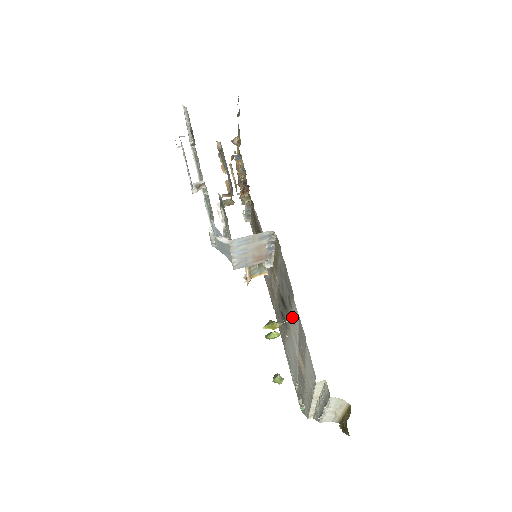
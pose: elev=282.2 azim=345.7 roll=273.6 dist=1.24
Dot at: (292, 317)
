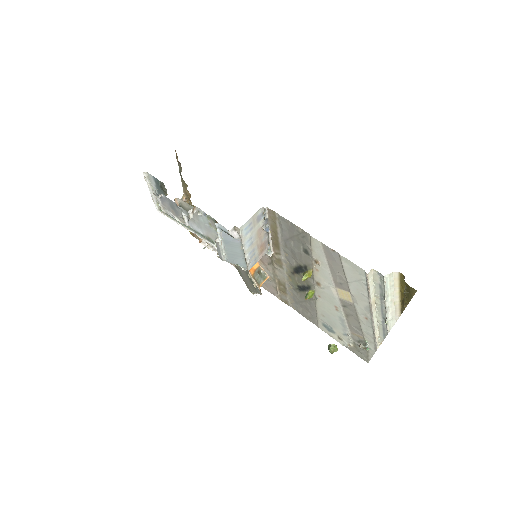
Dot at: (316, 260)
